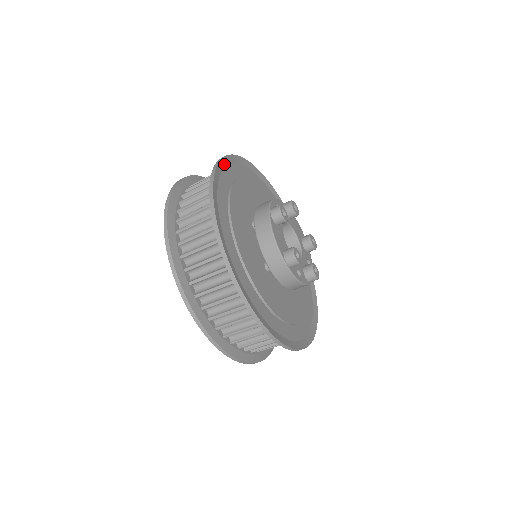
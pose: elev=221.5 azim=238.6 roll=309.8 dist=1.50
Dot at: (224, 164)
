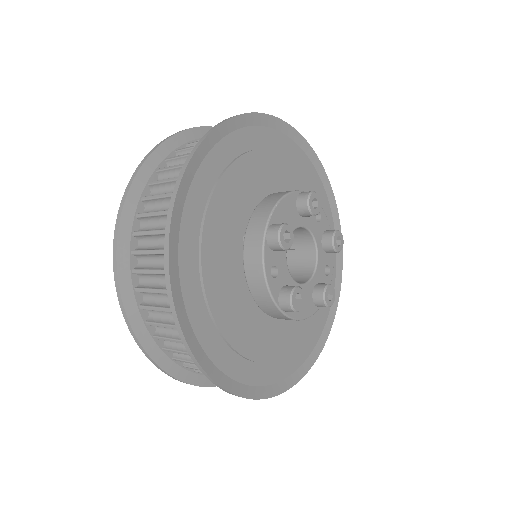
Dot at: (194, 342)
